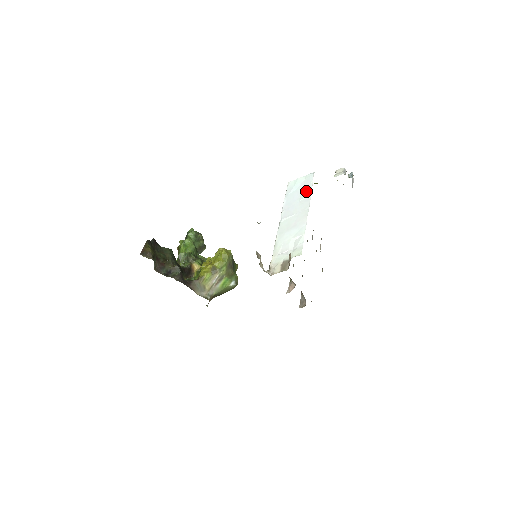
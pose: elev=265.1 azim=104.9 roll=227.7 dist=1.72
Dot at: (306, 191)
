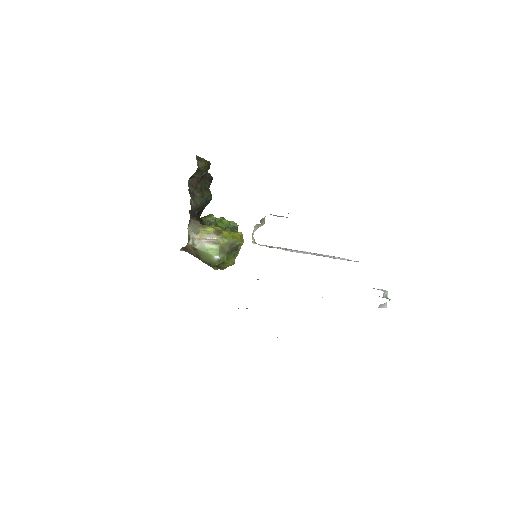
Dot at: occluded
